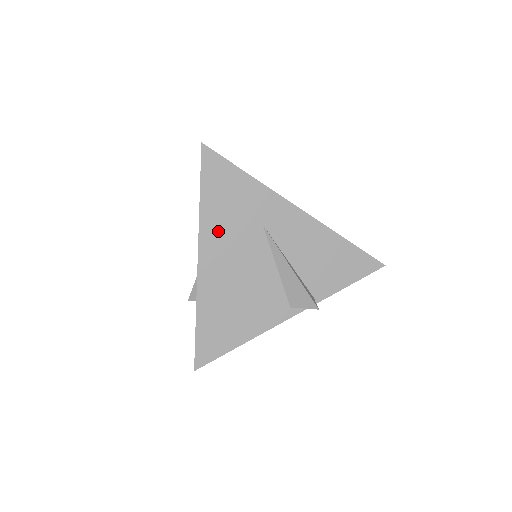
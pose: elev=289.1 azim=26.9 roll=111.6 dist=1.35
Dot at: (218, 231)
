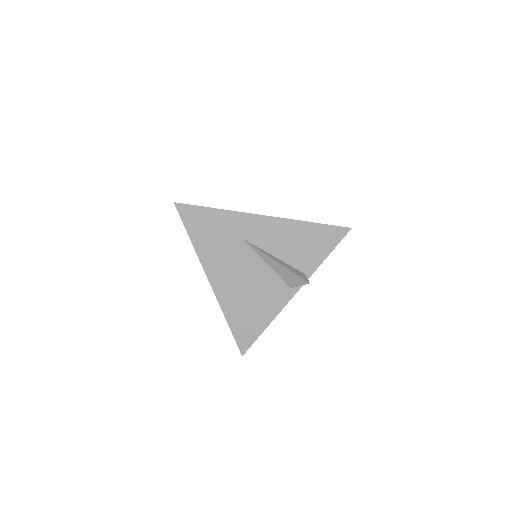
Dot at: (214, 257)
